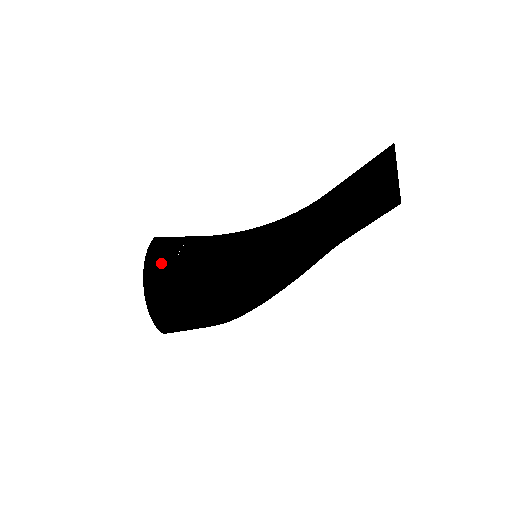
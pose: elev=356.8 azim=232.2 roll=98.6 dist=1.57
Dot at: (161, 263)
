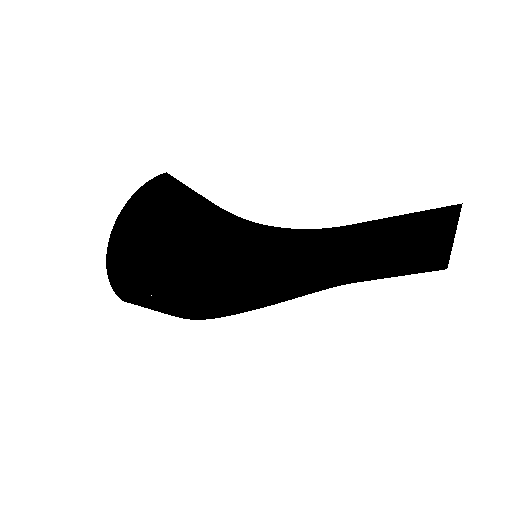
Dot at: (147, 210)
